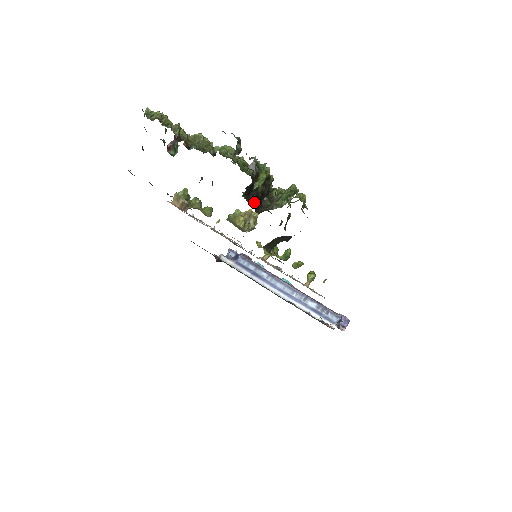
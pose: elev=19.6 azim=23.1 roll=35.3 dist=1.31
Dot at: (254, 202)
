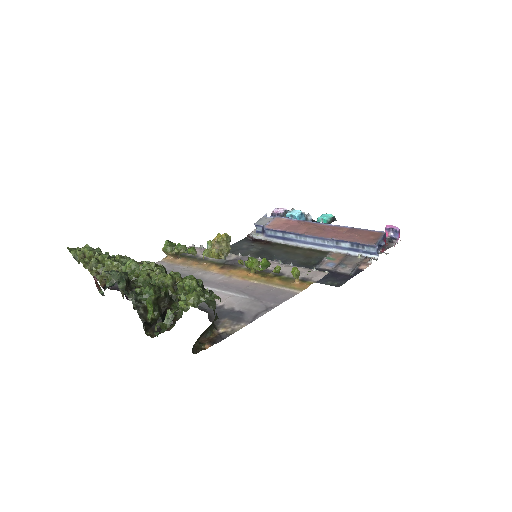
Dot at: (159, 328)
